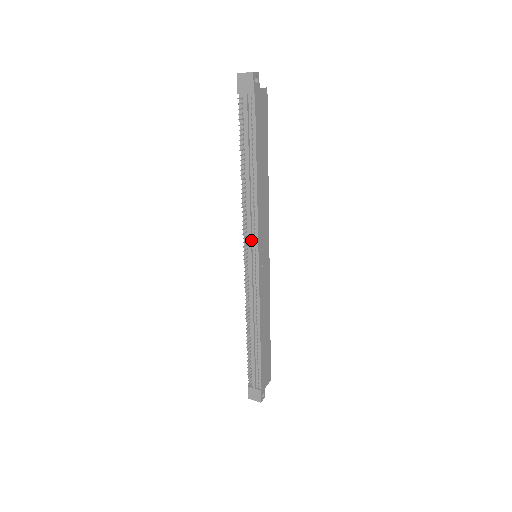
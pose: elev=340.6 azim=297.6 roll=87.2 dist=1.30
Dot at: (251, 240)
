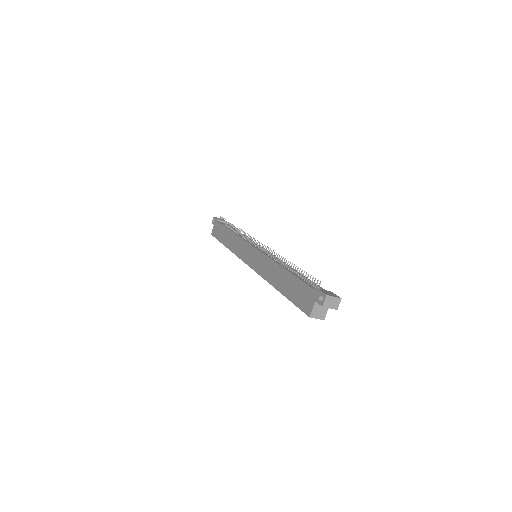
Dot at: (254, 242)
